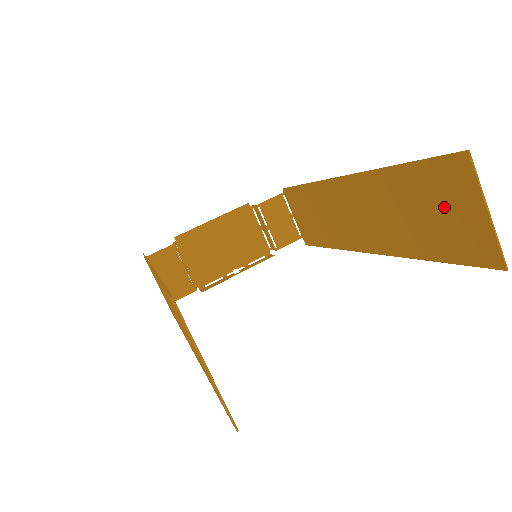
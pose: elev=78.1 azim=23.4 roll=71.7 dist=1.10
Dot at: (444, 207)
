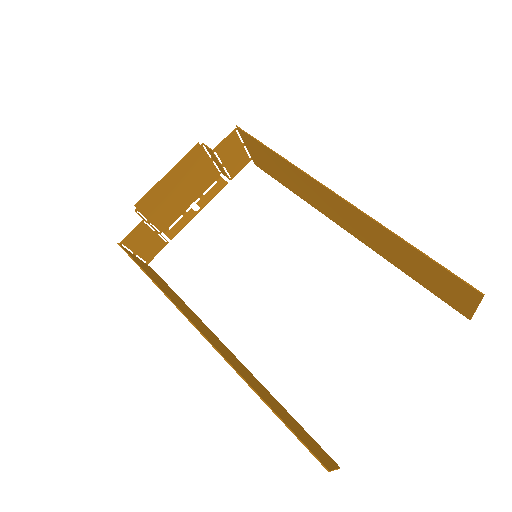
Dot at: (442, 283)
